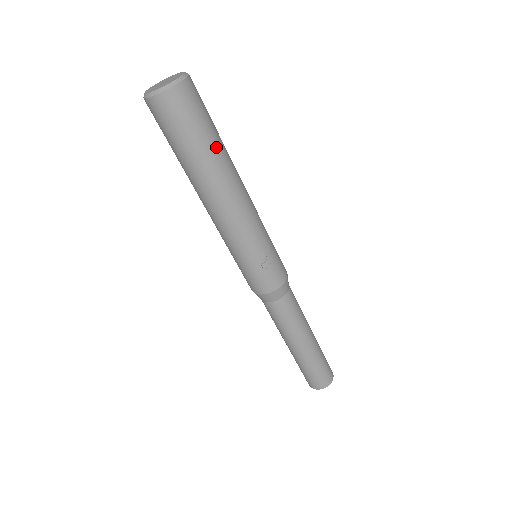
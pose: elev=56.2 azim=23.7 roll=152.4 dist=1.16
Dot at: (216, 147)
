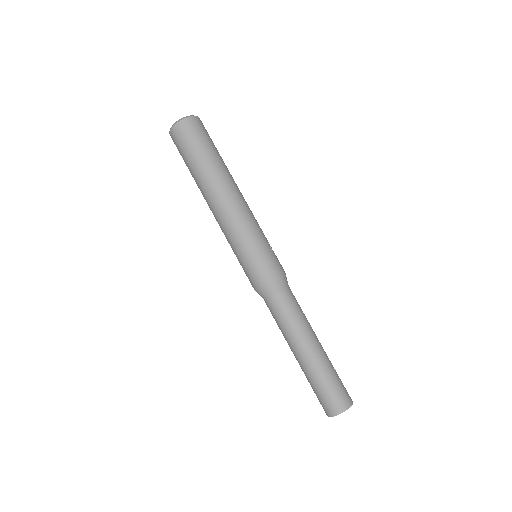
Dot at: occluded
